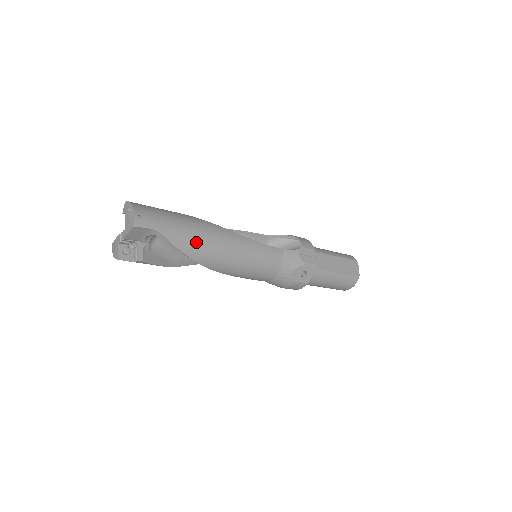
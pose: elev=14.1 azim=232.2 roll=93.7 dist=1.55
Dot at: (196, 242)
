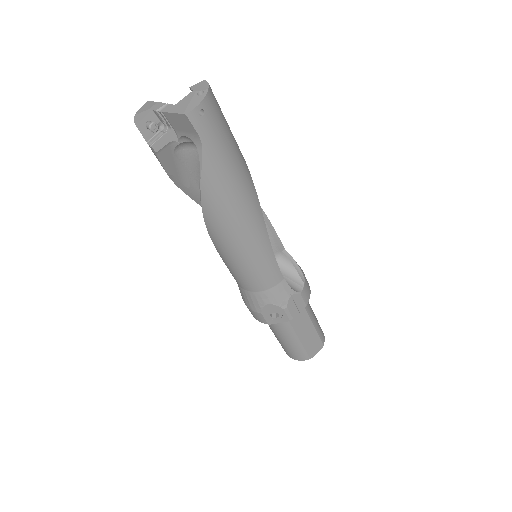
Dot at: (223, 193)
